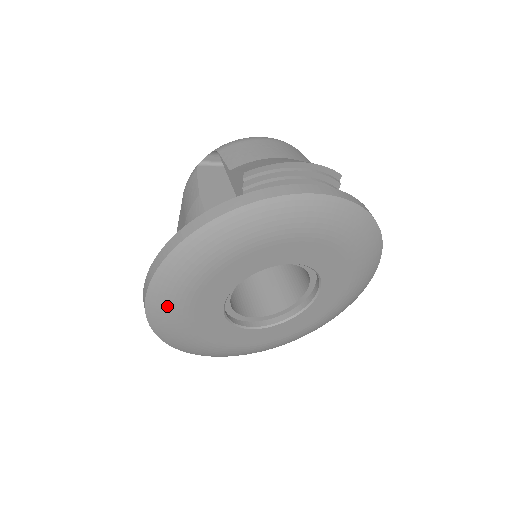
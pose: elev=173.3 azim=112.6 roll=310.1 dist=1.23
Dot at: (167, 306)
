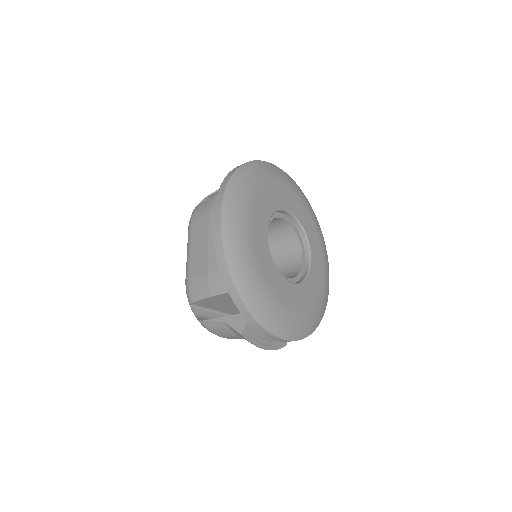
Dot at: (237, 223)
